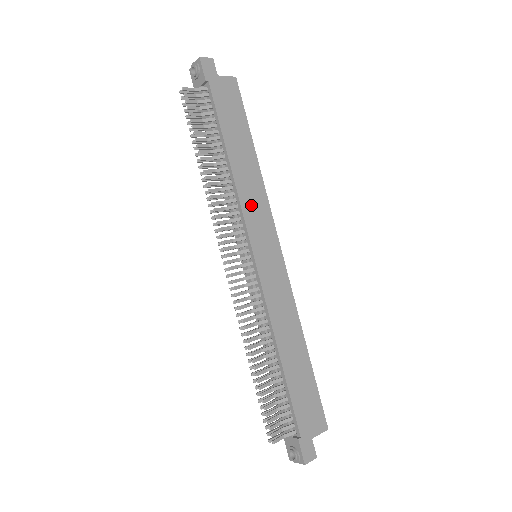
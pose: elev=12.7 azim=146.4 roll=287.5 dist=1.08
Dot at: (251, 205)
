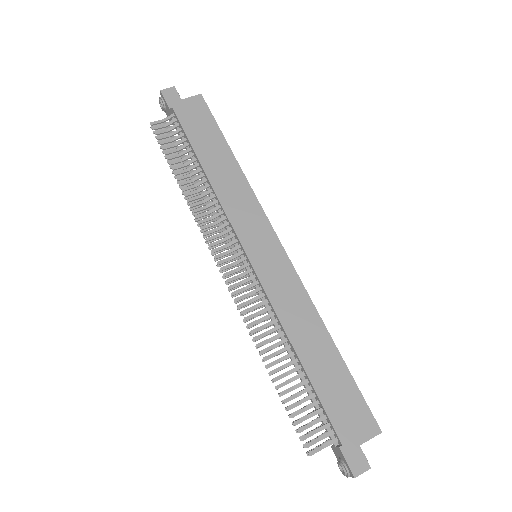
Dot at: (236, 207)
